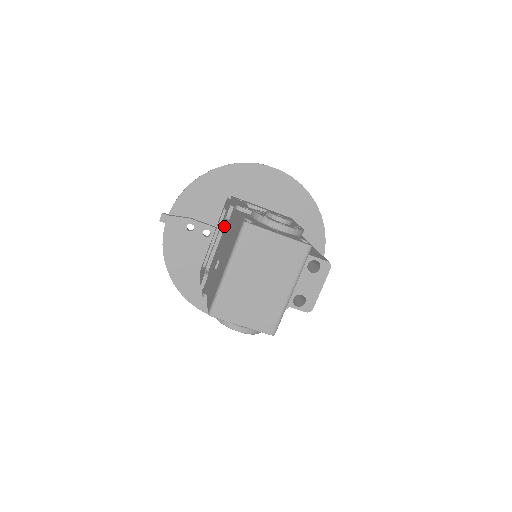
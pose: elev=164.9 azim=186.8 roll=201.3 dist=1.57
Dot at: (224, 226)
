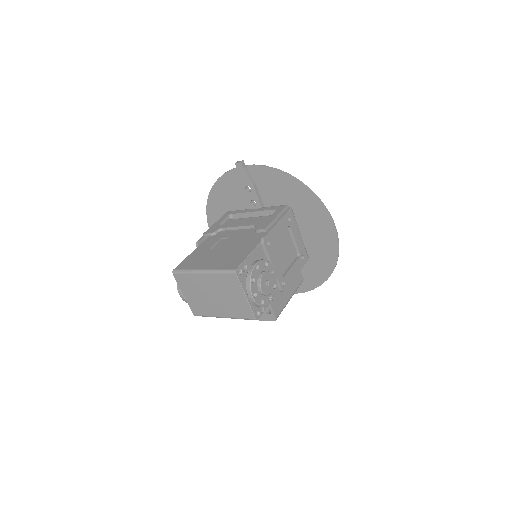
Dot at: (253, 227)
